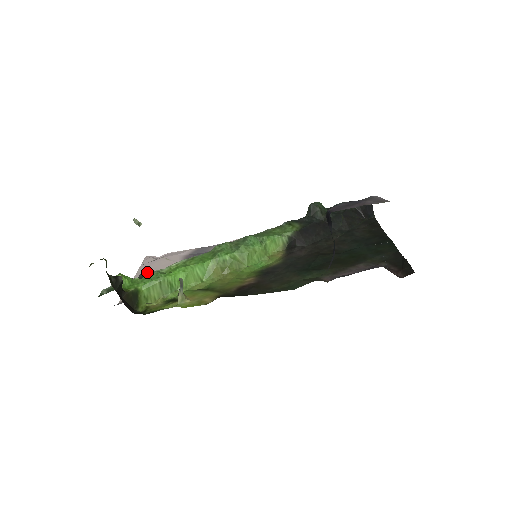
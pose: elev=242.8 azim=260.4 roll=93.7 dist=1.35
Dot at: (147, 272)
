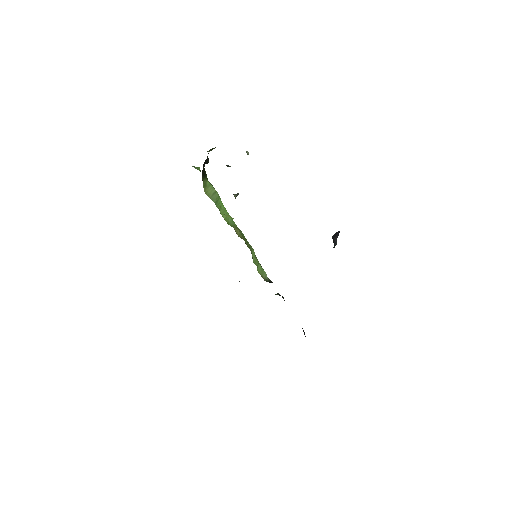
Dot at: occluded
